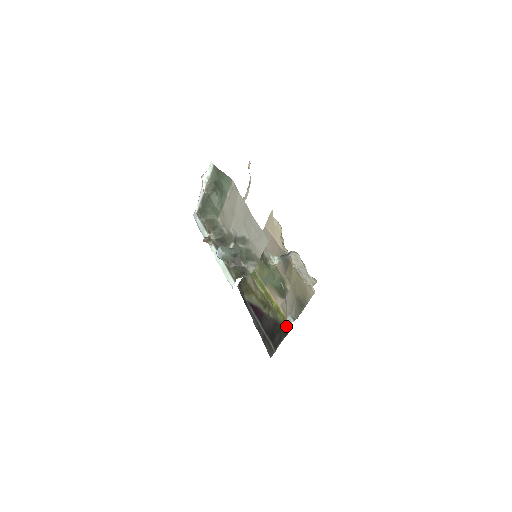
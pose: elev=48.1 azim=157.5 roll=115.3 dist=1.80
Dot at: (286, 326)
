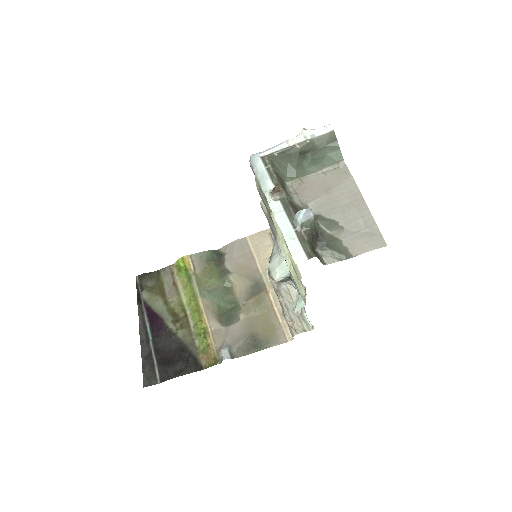
Dot at: (205, 359)
